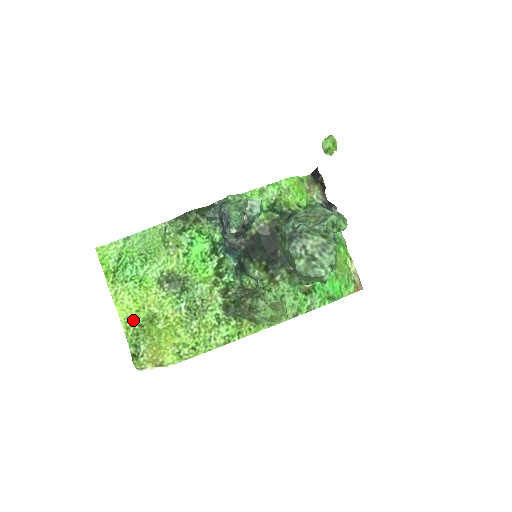
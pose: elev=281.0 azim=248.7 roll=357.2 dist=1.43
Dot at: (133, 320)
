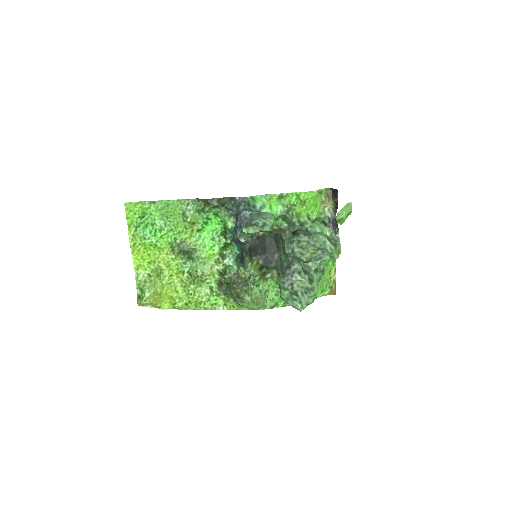
Dot at: (144, 269)
